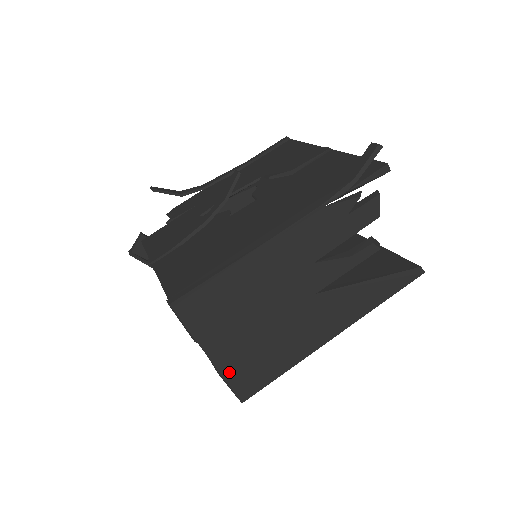
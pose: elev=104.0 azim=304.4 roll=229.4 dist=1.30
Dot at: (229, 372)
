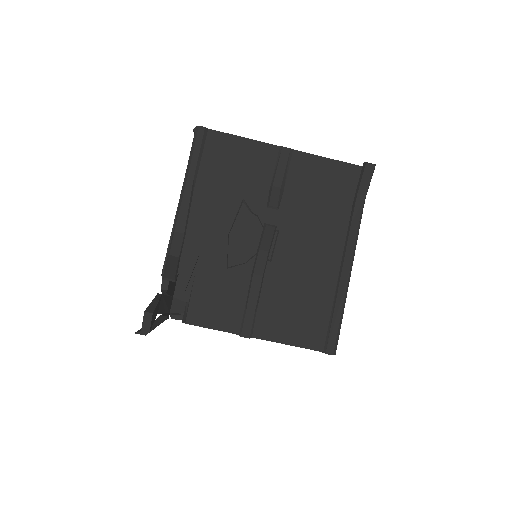
Dot at: occluded
